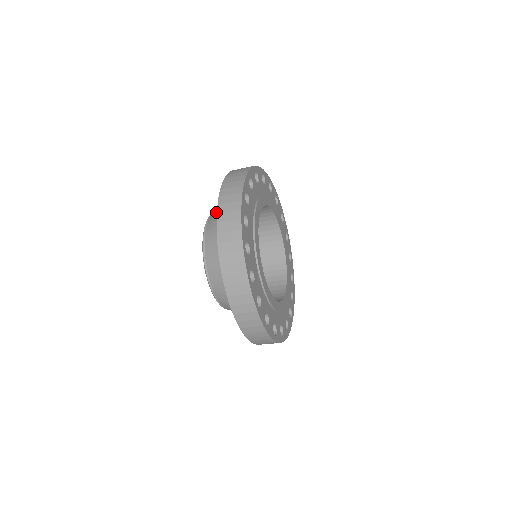
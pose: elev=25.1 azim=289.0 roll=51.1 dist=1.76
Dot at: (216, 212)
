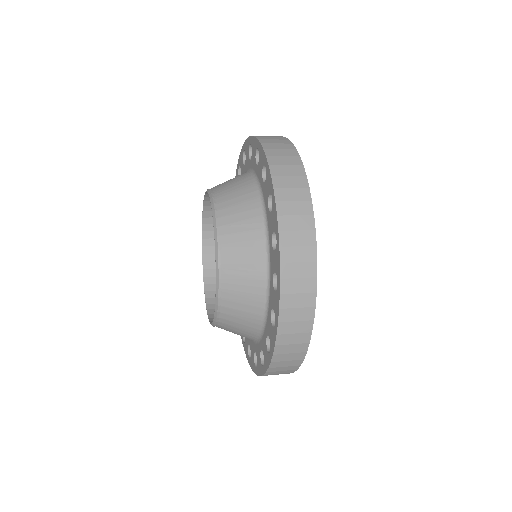
Dot at: (234, 298)
